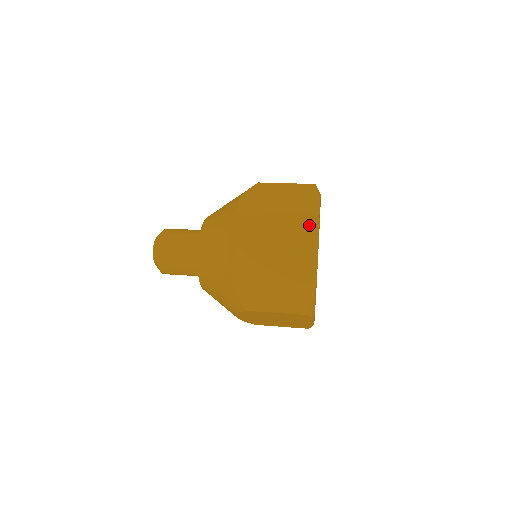
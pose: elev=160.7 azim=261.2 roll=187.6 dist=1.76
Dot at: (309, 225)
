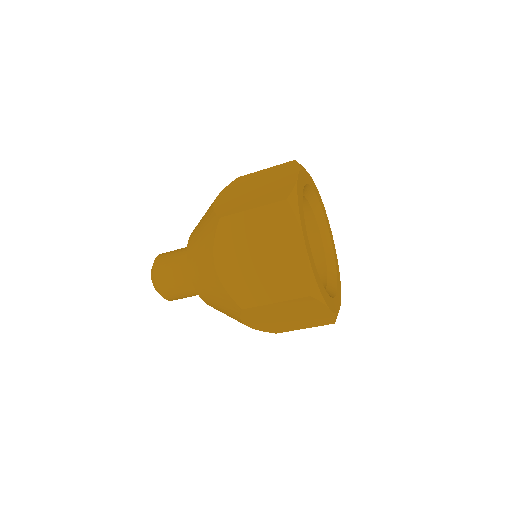
Dot at: (284, 195)
